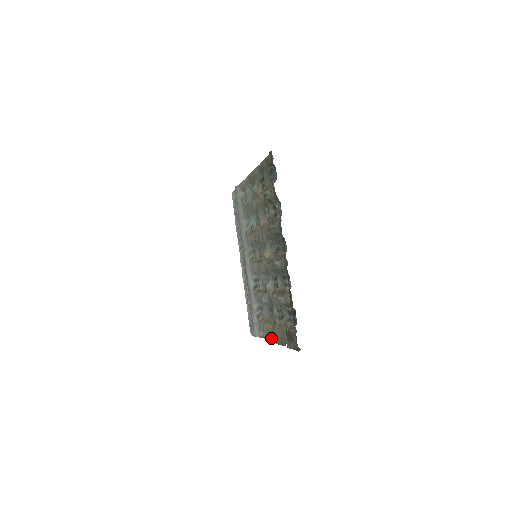
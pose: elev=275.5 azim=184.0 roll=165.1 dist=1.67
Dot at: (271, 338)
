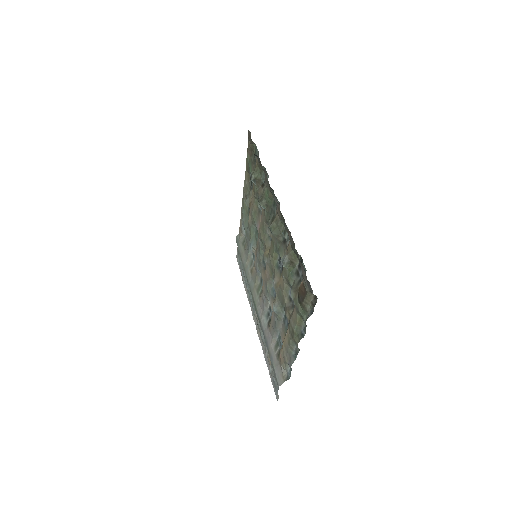
Dot at: (293, 355)
